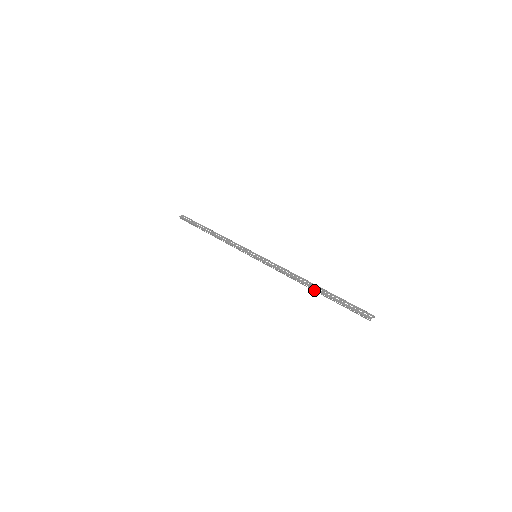
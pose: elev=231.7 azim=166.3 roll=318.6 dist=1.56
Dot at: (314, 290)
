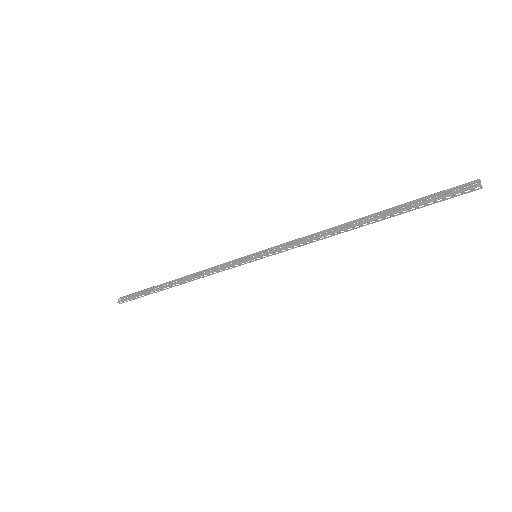
Dot at: (370, 223)
